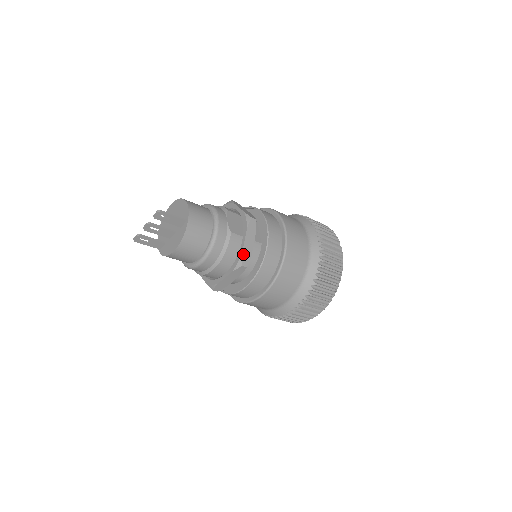
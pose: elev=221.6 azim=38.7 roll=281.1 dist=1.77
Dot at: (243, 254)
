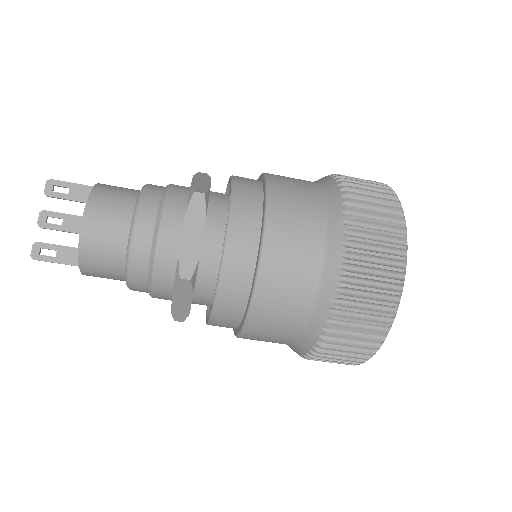
Dot at: (193, 186)
